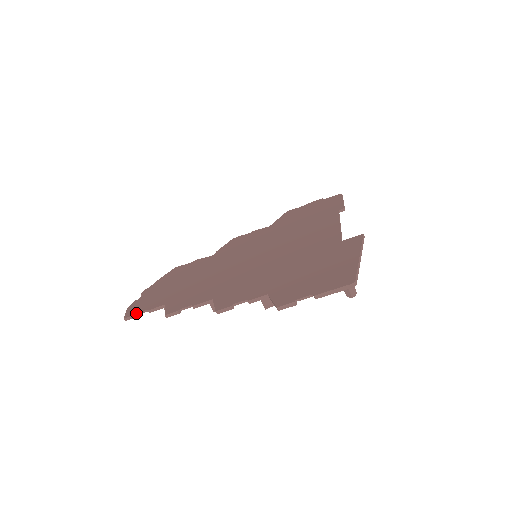
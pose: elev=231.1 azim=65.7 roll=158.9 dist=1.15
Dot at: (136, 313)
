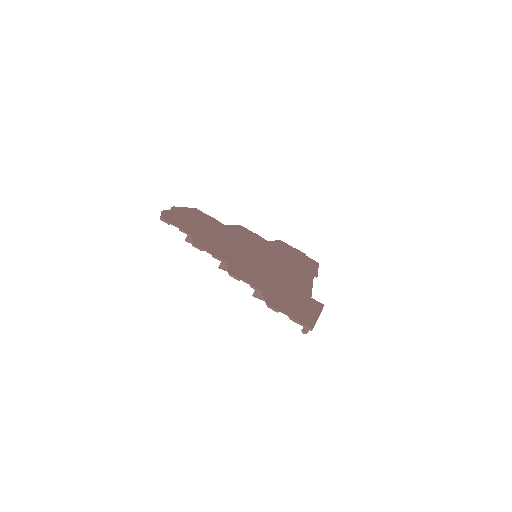
Dot at: (171, 222)
